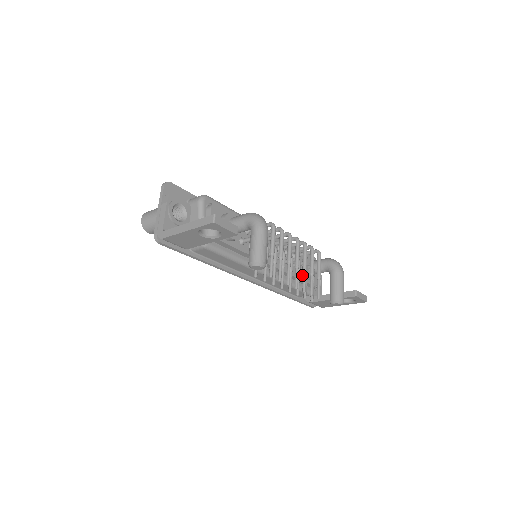
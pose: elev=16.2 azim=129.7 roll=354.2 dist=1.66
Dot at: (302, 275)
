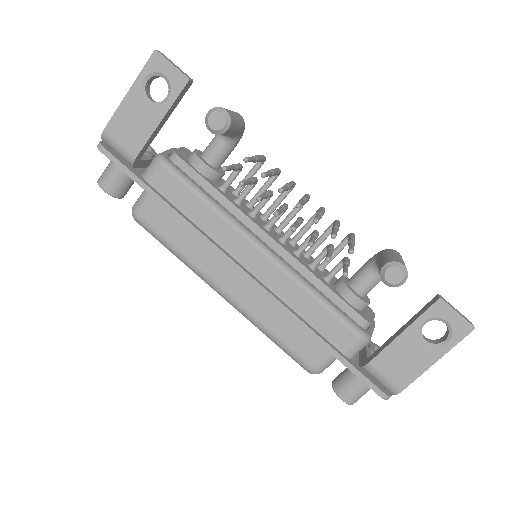
Dot at: (337, 292)
